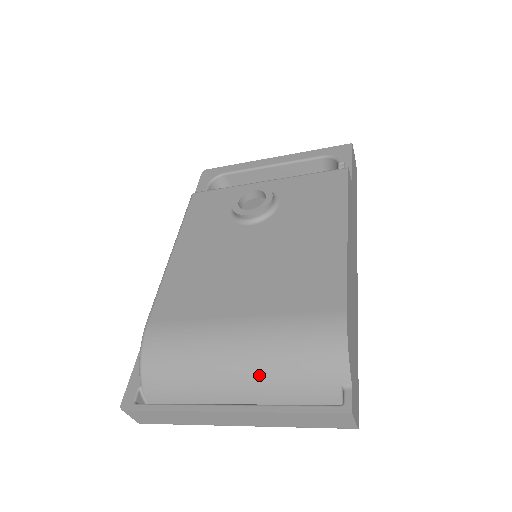
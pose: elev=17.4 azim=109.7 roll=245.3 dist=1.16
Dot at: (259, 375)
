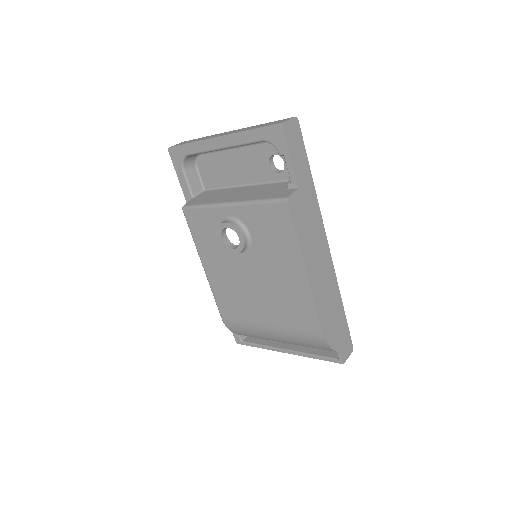
Dot at: occluded
